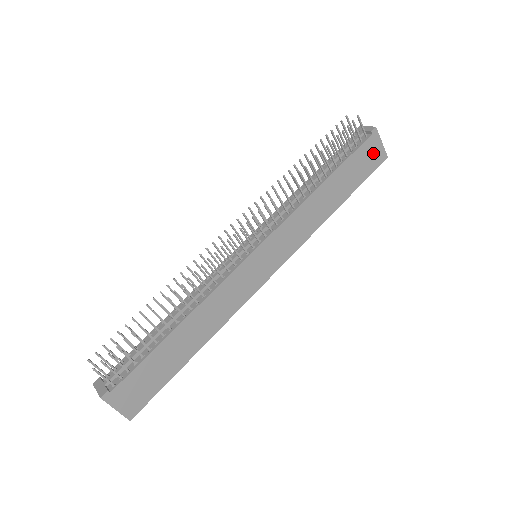
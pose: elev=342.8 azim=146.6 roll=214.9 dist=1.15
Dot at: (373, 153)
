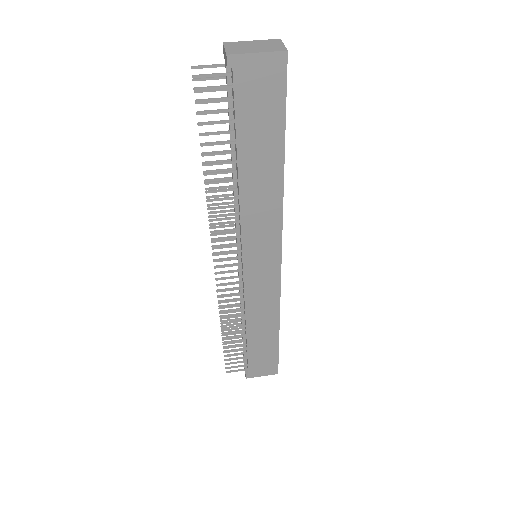
Dot at: (260, 78)
